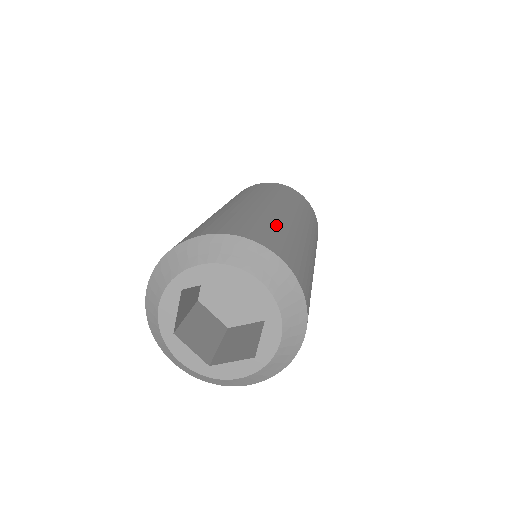
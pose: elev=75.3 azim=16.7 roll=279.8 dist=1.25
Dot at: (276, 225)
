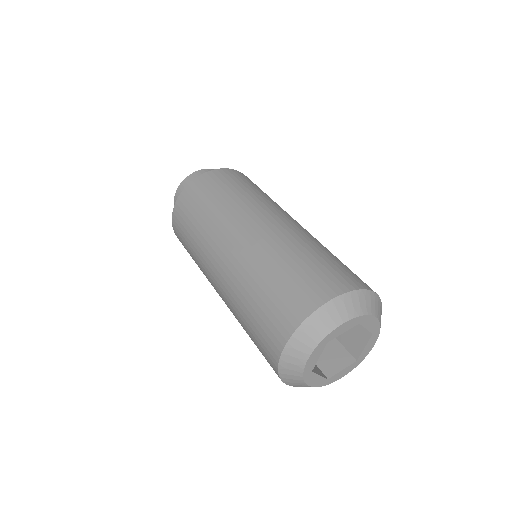
Dot at: (328, 252)
